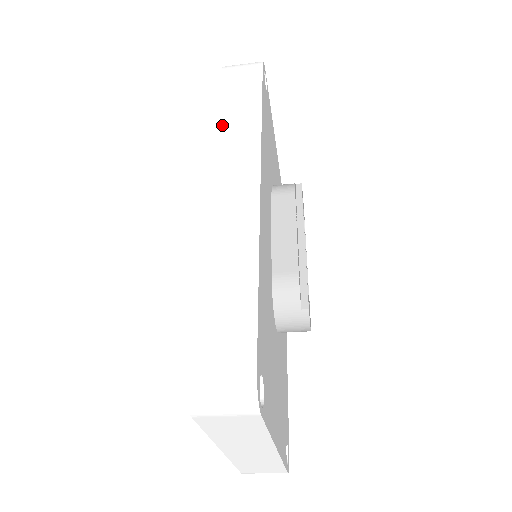
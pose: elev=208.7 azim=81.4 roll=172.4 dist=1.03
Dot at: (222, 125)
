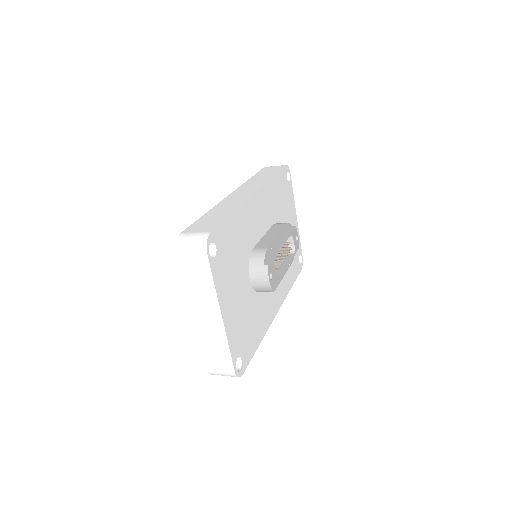
Dot at: (250, 181)
